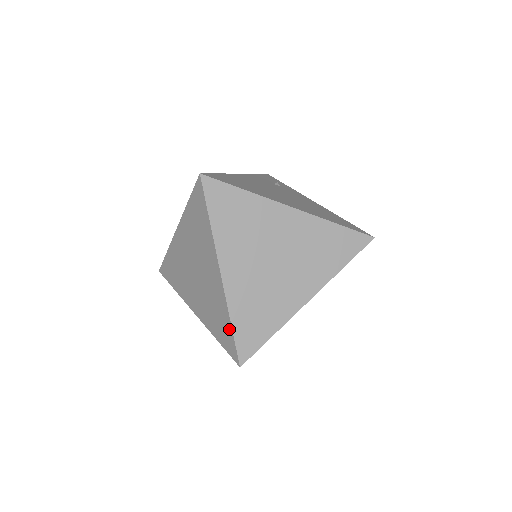
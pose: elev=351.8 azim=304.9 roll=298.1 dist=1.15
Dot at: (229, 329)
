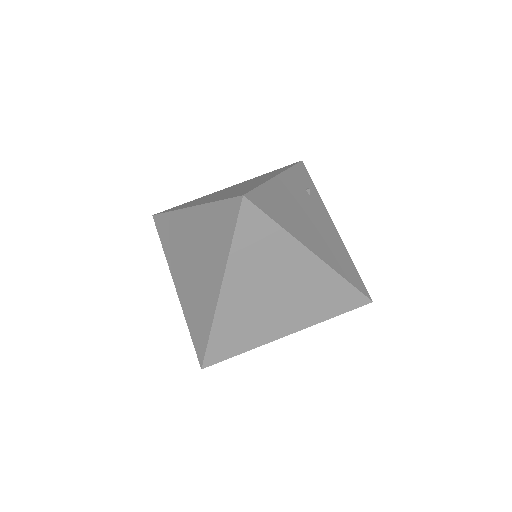
Dot at: (205, 336)
